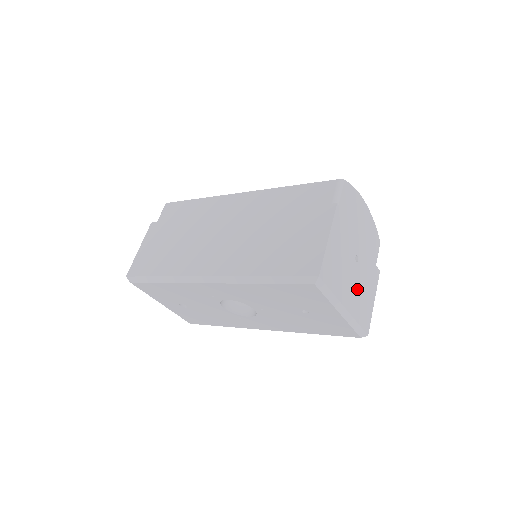
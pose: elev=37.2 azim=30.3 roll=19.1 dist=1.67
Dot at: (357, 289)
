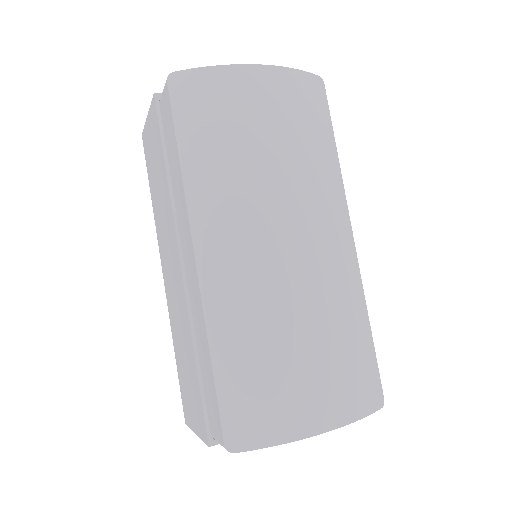
Dot at: occluded
